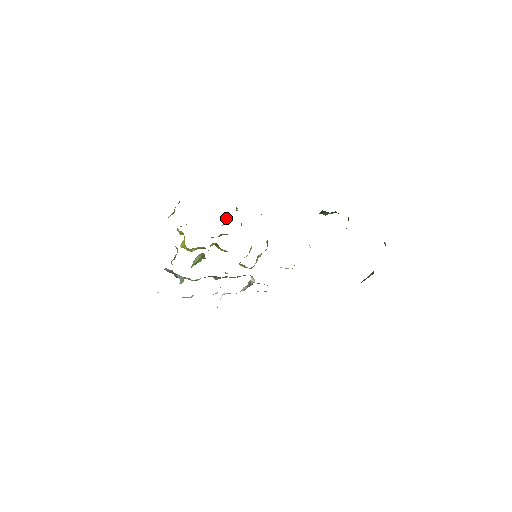
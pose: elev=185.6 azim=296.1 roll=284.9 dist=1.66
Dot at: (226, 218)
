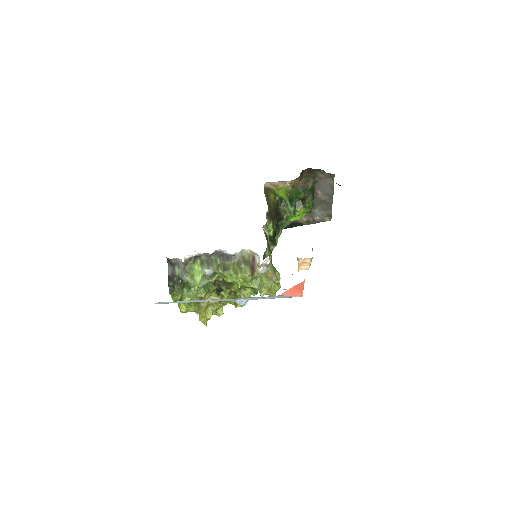
Dot at: occluded
